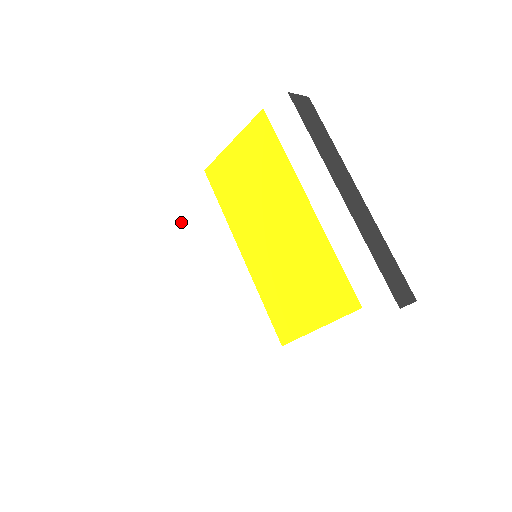
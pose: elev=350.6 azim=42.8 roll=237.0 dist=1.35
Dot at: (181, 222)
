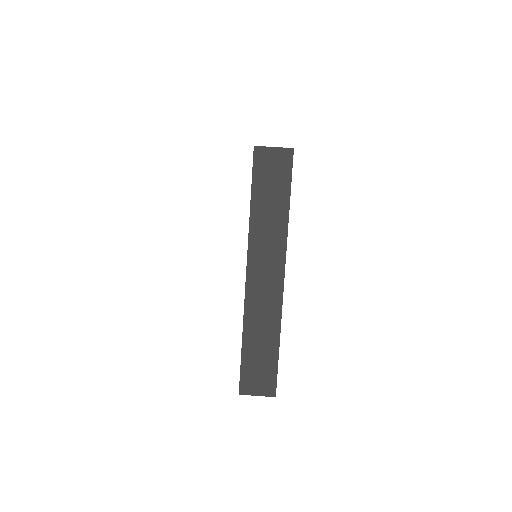
Dot at: occluded
